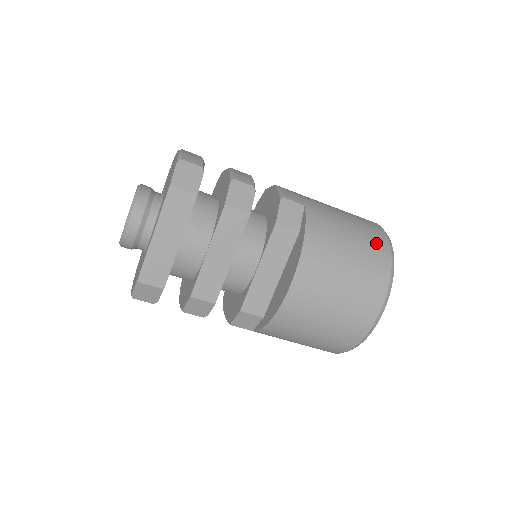
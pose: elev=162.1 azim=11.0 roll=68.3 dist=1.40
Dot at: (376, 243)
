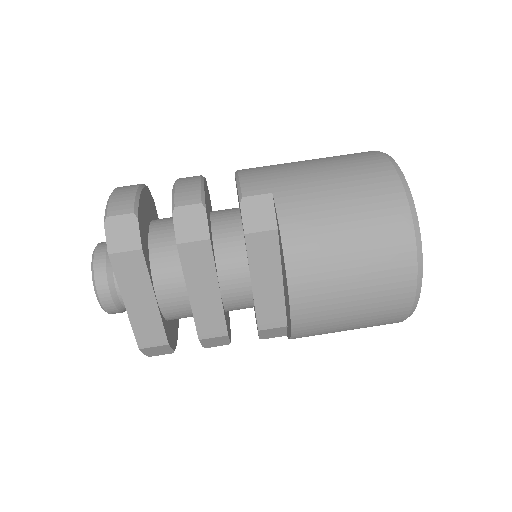
Dot at: (382, 196)
